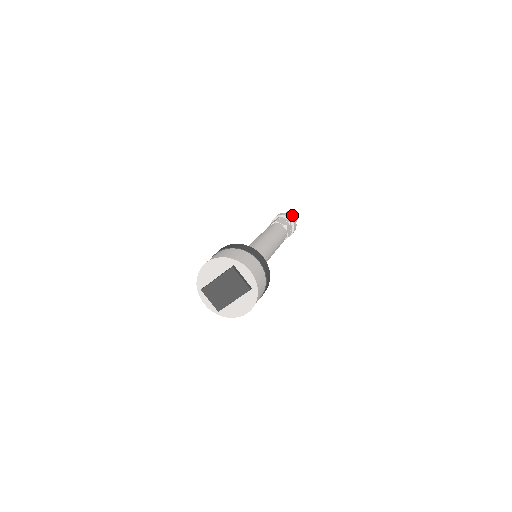
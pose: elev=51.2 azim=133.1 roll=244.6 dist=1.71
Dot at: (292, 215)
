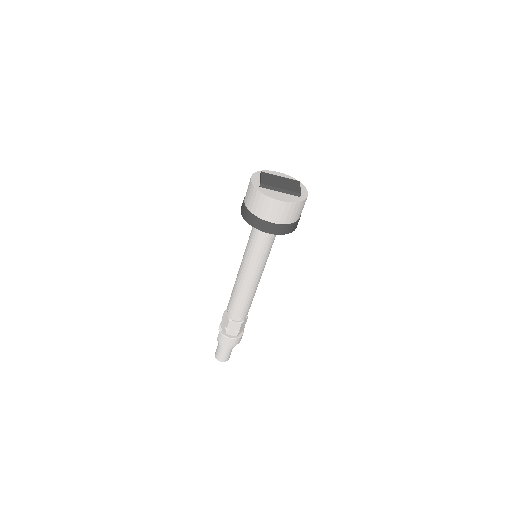
Dot at: occluded
